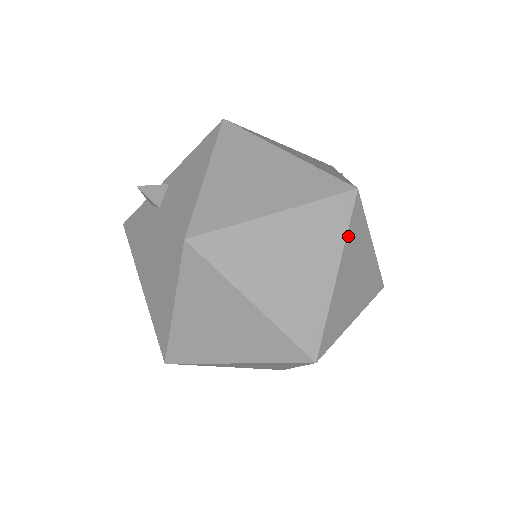
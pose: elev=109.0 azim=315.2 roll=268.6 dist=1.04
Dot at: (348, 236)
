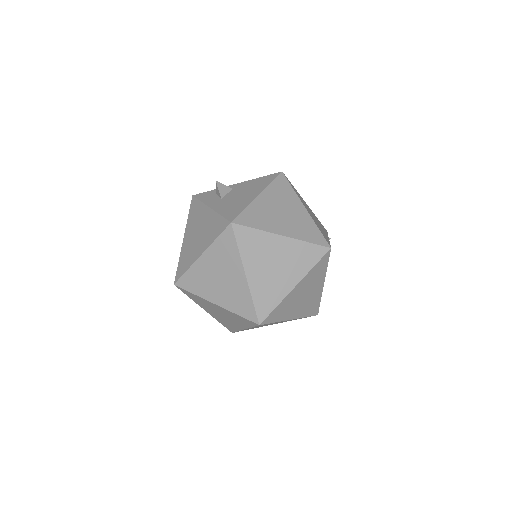
Dot at: (313, 269)
